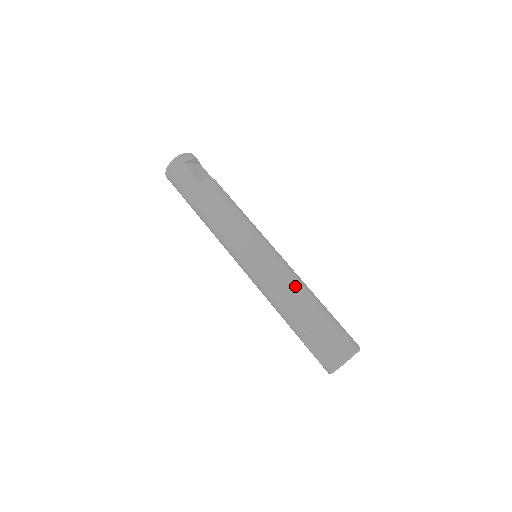
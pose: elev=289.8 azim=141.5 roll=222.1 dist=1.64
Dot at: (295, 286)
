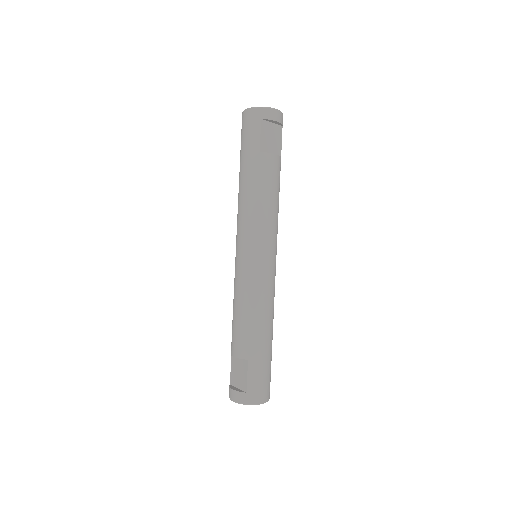
Dot at: (258, 314)
